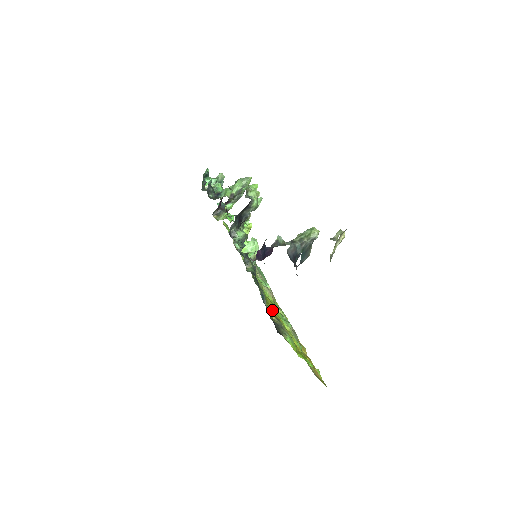
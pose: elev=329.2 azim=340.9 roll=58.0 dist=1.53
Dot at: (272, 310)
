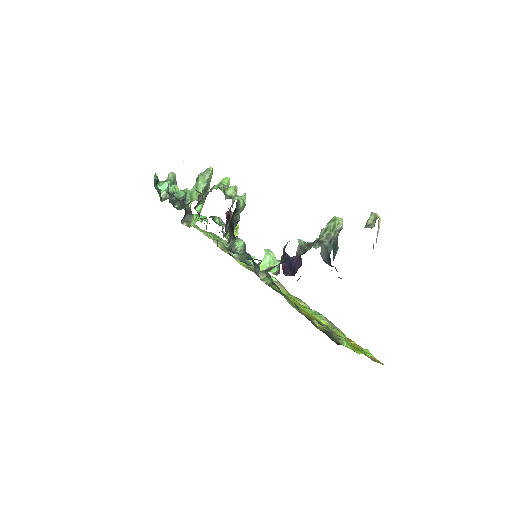
Dot at: (302, 311)
